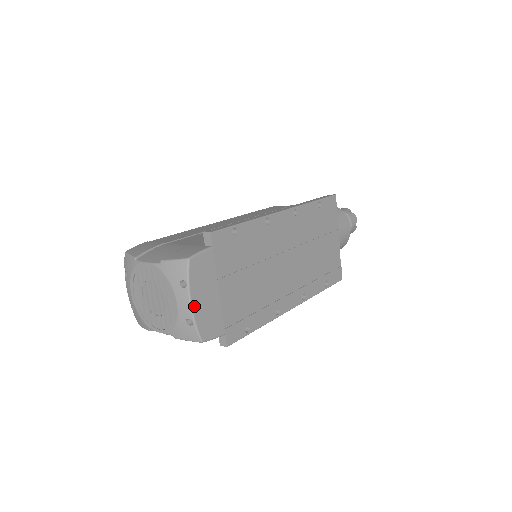
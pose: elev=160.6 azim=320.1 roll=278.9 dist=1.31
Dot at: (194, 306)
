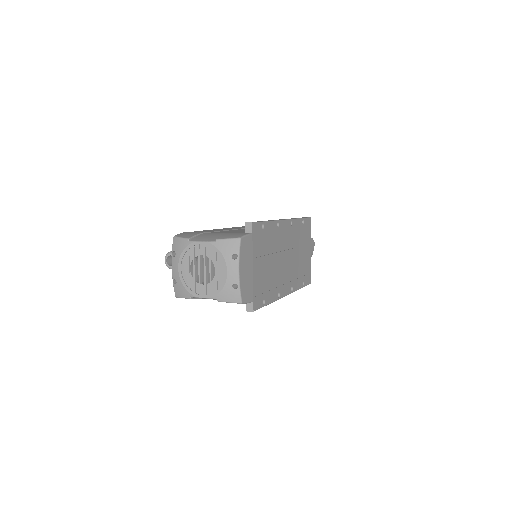
Dot at: (240, 274)
